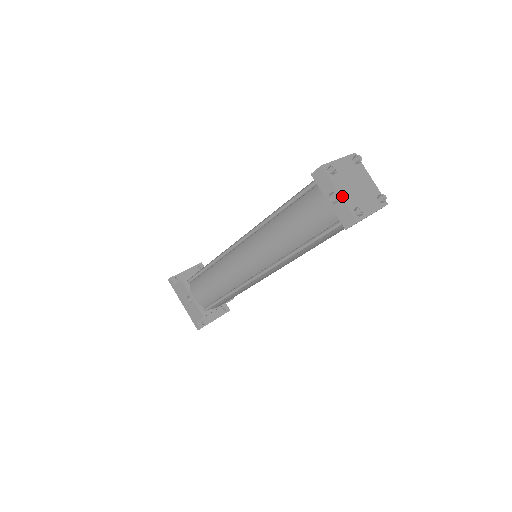
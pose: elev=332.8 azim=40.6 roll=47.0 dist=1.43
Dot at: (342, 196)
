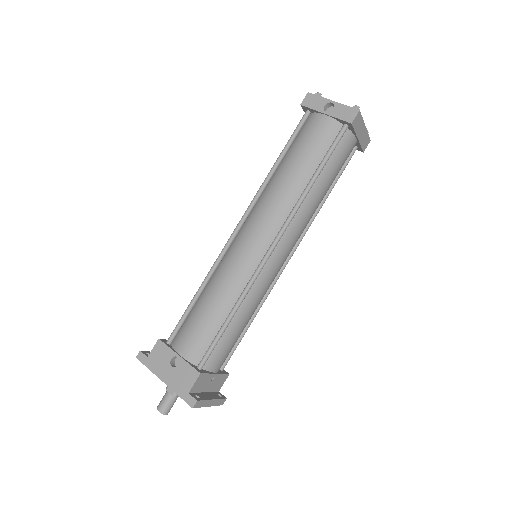
Dot at: (336, 103)
